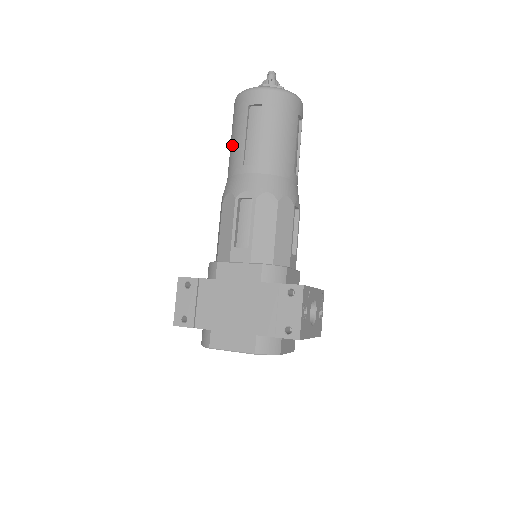
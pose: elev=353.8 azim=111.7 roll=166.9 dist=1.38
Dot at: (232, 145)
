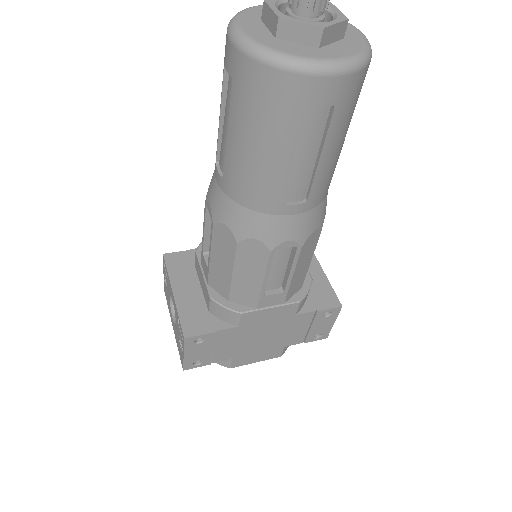
Dot at: (253, 161)
